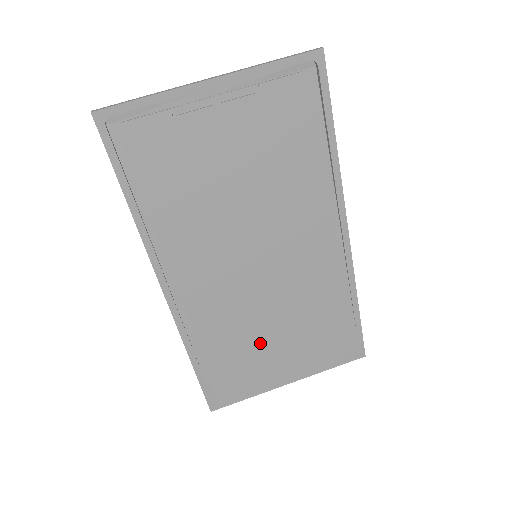
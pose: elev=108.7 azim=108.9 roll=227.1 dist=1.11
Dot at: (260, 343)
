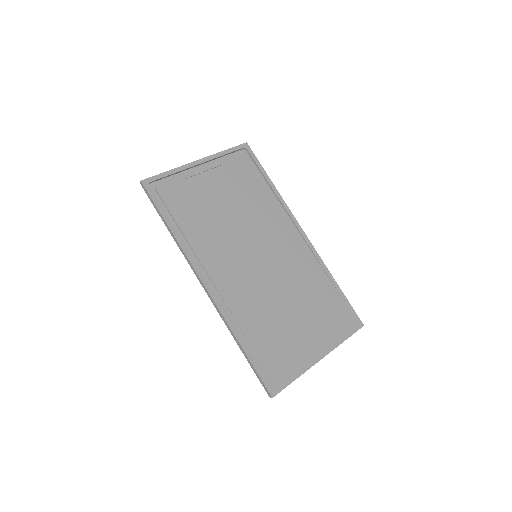
Dot at: (285, 323)
